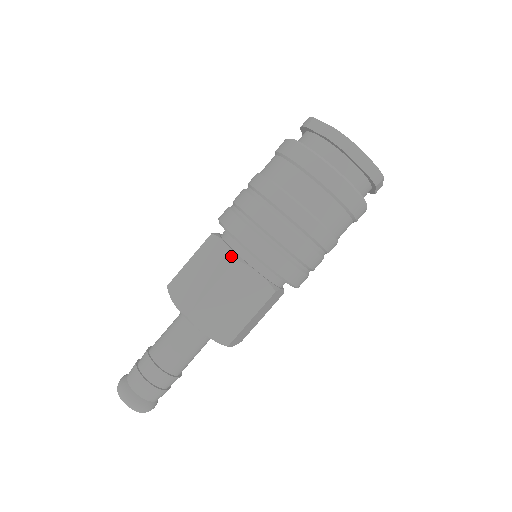
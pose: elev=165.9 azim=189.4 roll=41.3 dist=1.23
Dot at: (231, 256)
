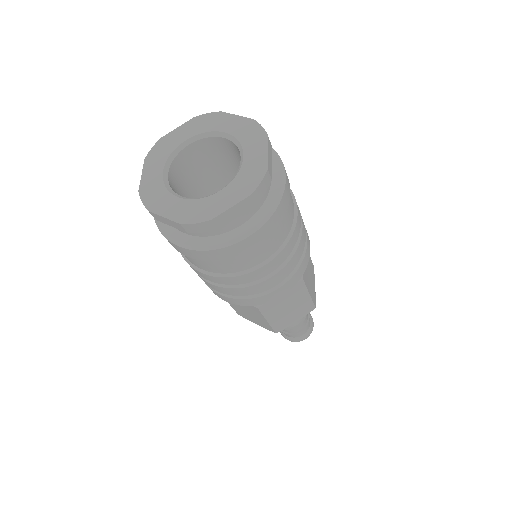
Dot at: (251, 306)
